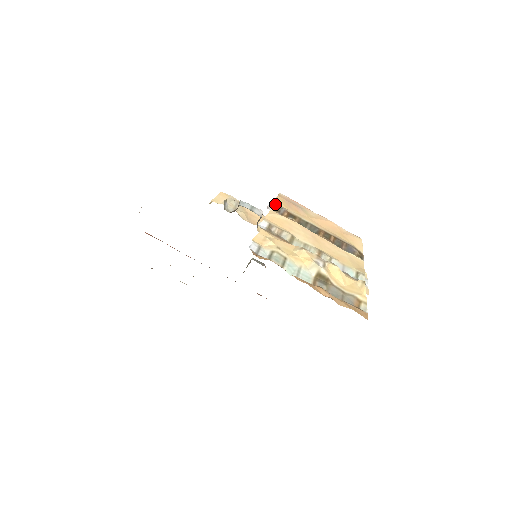
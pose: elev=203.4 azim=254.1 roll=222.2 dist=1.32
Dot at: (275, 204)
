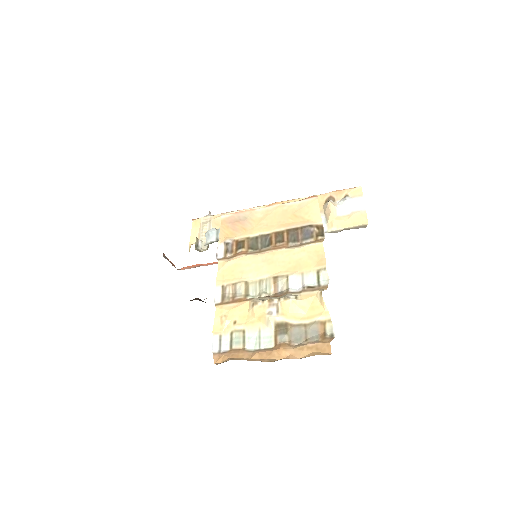
Dot at: (221, 243)
